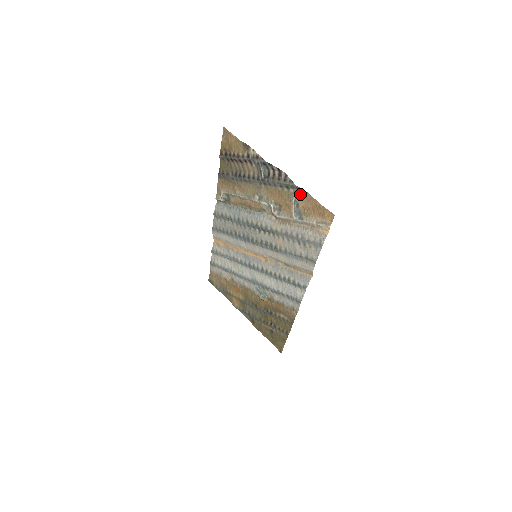
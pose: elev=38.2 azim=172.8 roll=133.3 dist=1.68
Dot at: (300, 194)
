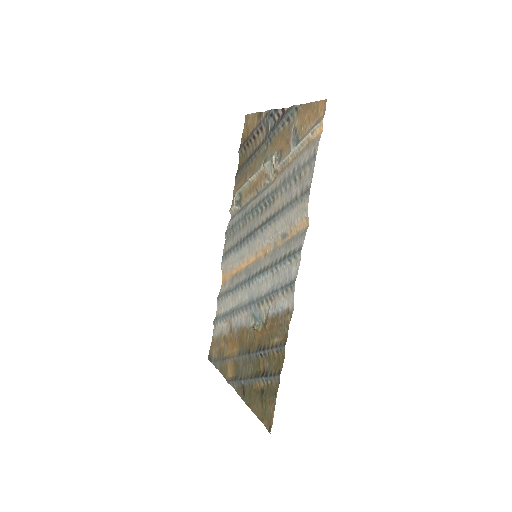
Dot at: (298, 114)
